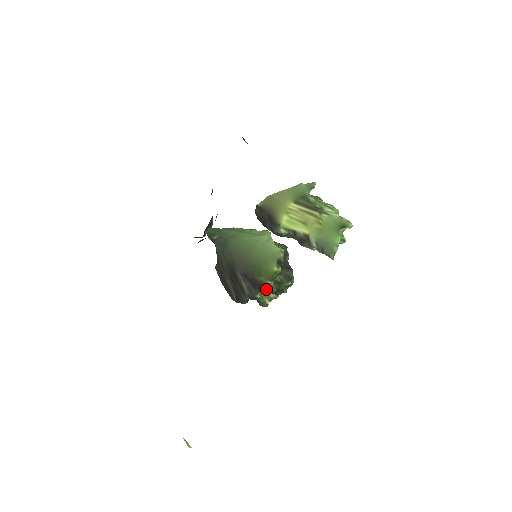
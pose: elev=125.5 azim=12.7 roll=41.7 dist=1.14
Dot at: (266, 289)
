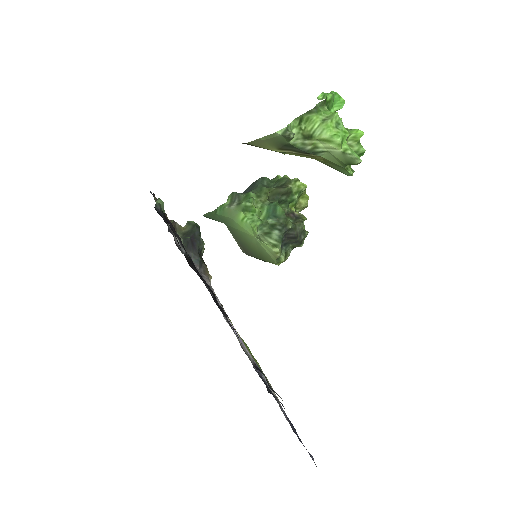
Dot at: occluded
